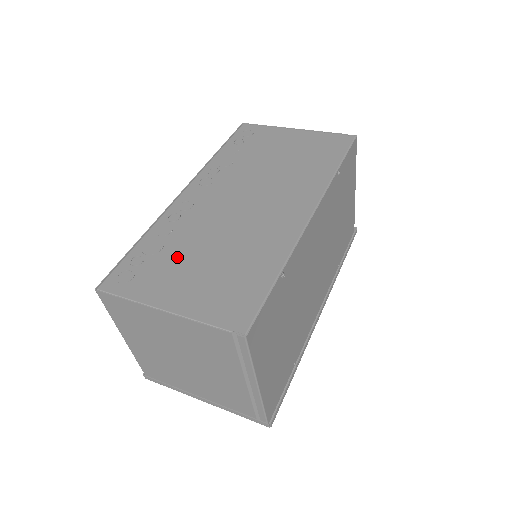
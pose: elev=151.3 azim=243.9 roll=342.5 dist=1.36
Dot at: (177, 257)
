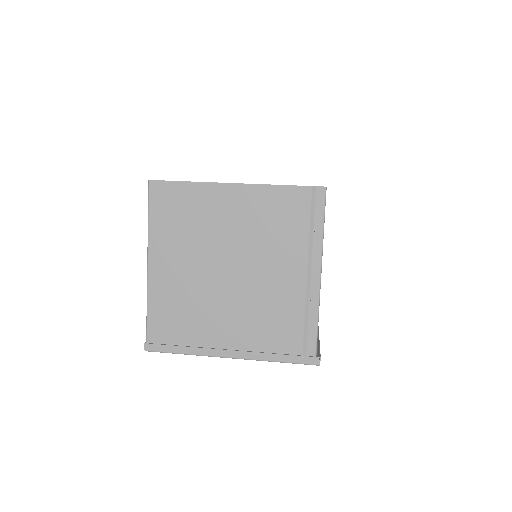
Dot at: occluded
